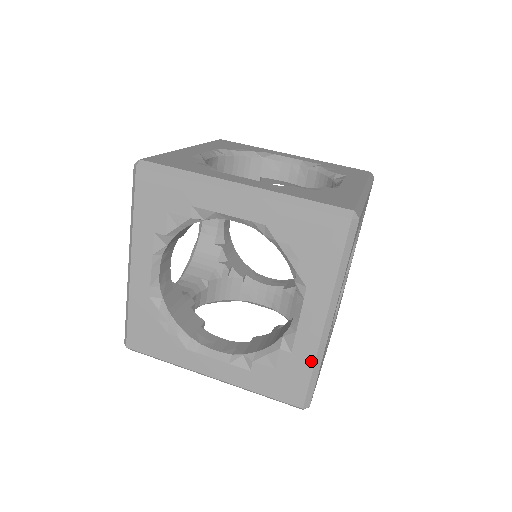
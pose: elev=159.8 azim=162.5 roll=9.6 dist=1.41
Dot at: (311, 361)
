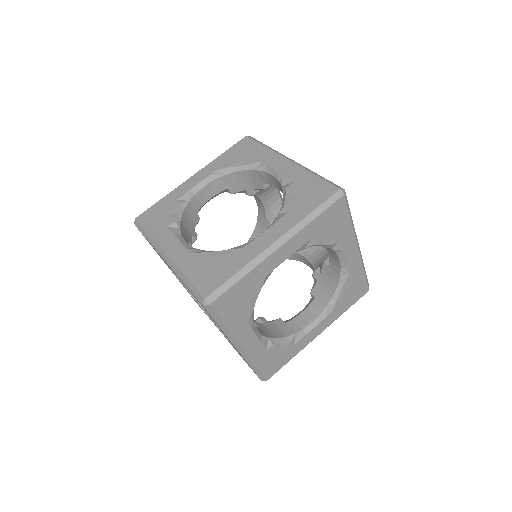
Dot at: (246, 361)
